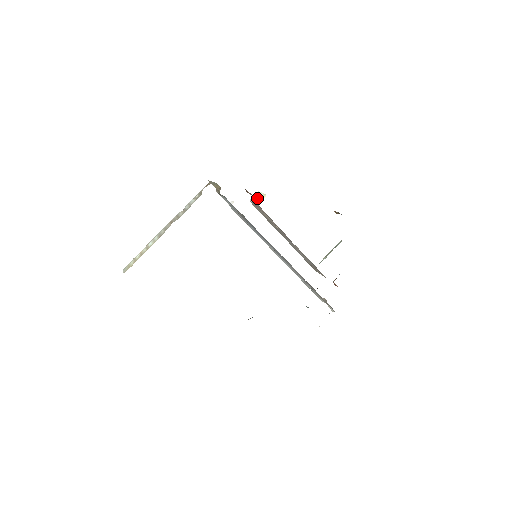
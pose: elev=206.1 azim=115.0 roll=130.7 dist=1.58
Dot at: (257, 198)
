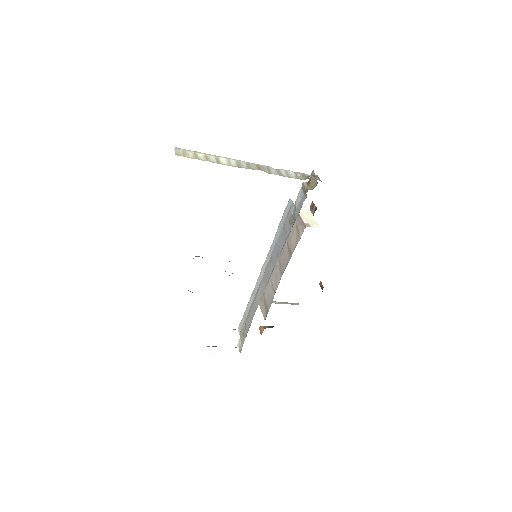
Dot at: (307, 217)
